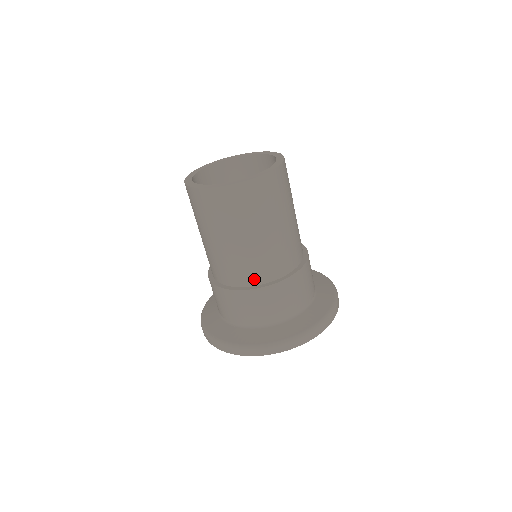
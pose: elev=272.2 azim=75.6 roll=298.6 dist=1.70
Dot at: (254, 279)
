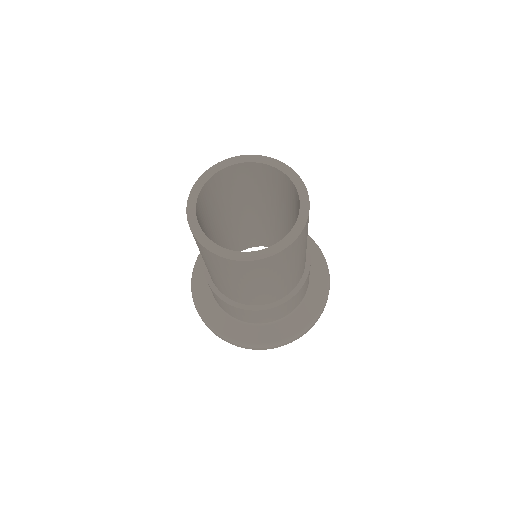
Dot at: (253, 303)
